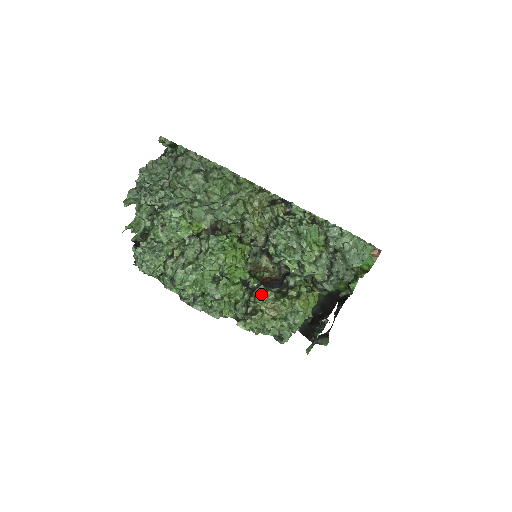
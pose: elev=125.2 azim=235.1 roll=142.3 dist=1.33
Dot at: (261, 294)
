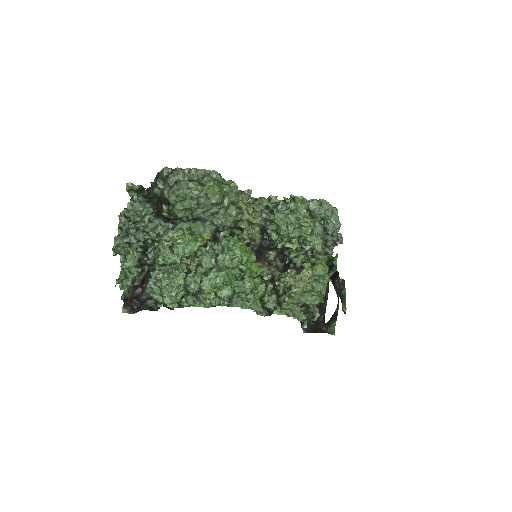
Dot at: (283, 276)
